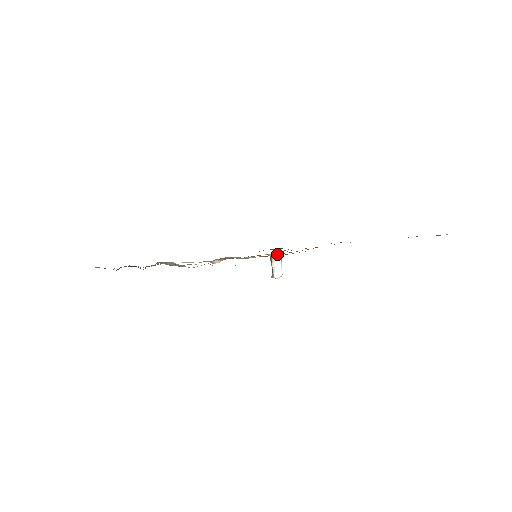
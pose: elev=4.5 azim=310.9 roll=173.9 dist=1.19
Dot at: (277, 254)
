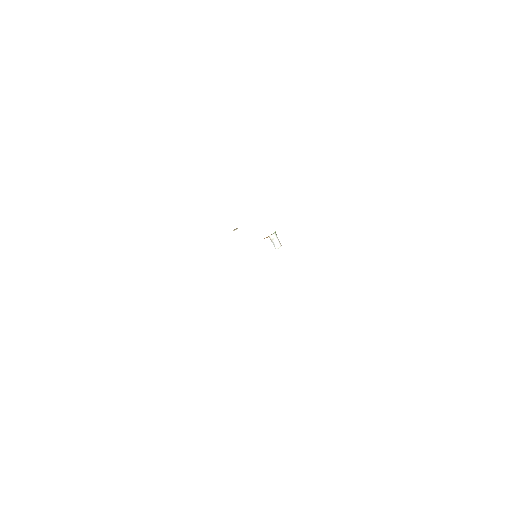
Dot at: occluded
